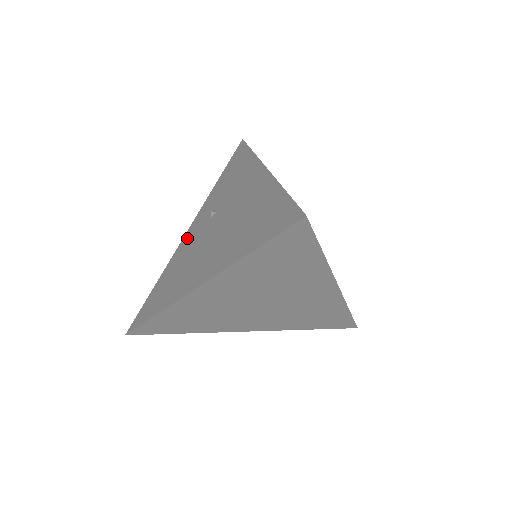
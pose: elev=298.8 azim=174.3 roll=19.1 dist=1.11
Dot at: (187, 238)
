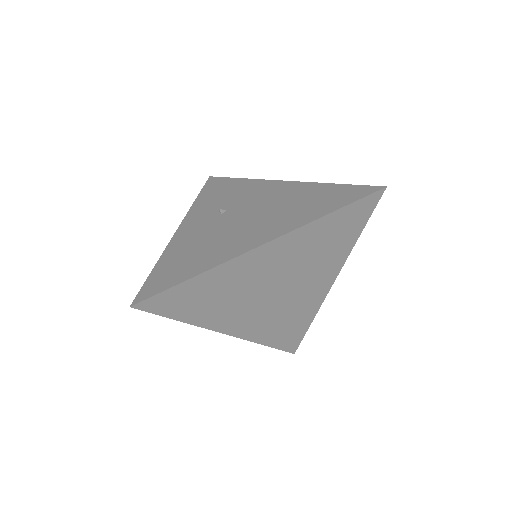
Dot at: (186, 230)
